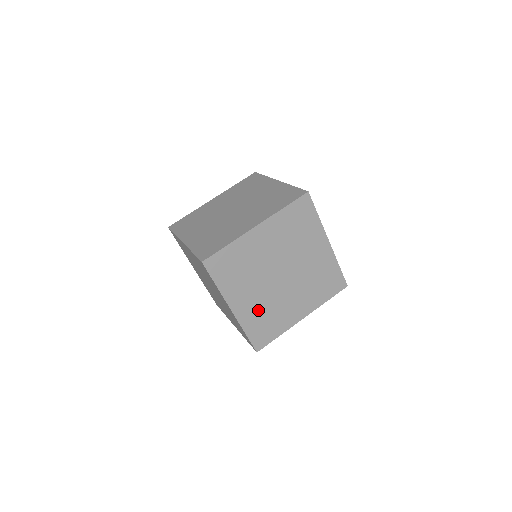
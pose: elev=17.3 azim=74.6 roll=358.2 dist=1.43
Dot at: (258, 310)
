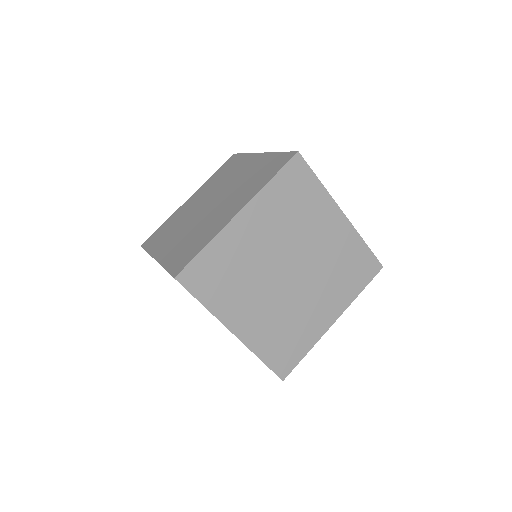
Dot at: (270, 325)
